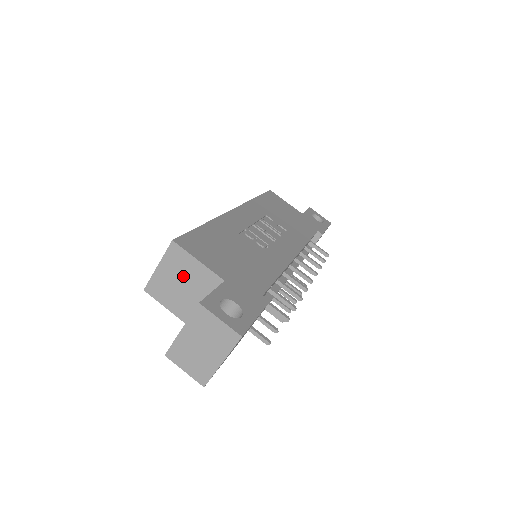
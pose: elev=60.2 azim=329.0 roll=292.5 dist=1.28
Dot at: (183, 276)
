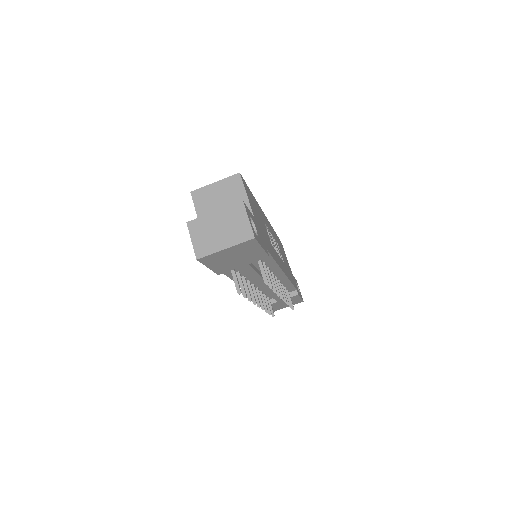
Dot at: (227, 198)
